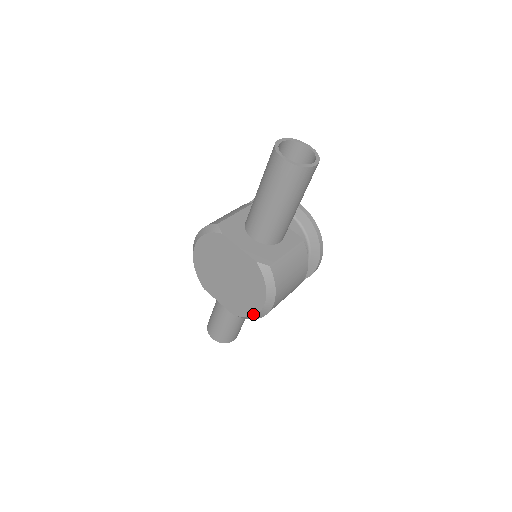
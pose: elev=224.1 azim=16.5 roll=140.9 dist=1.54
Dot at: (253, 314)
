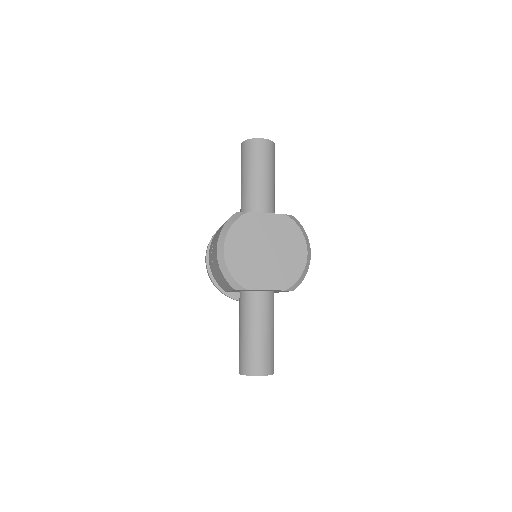
Dot at: (302, 270)
